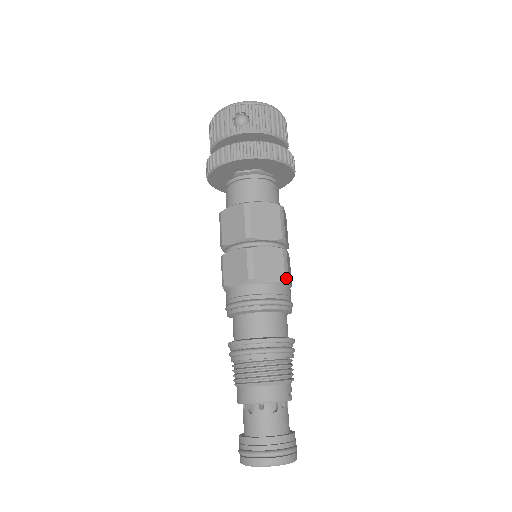
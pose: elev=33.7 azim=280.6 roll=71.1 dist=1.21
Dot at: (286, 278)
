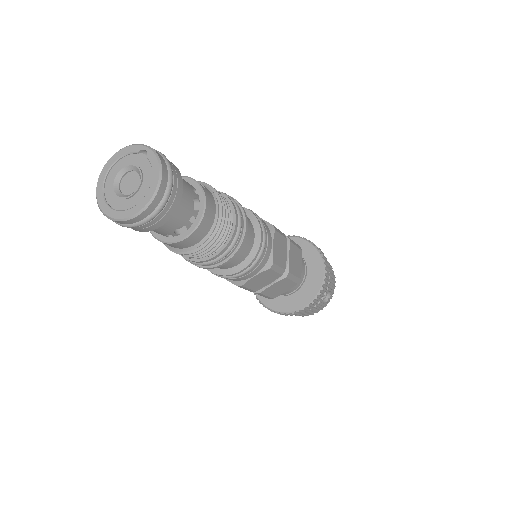
Dot at: occluded
